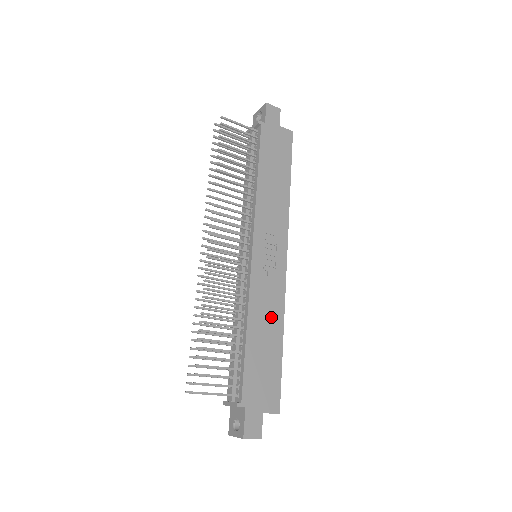
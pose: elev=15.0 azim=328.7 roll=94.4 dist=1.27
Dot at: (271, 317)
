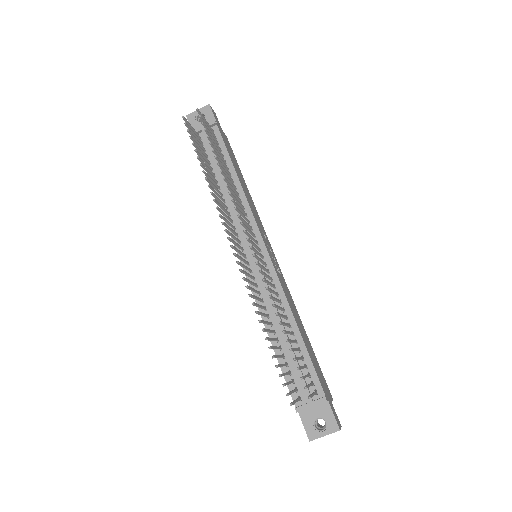
Dot at: (295, 311)
